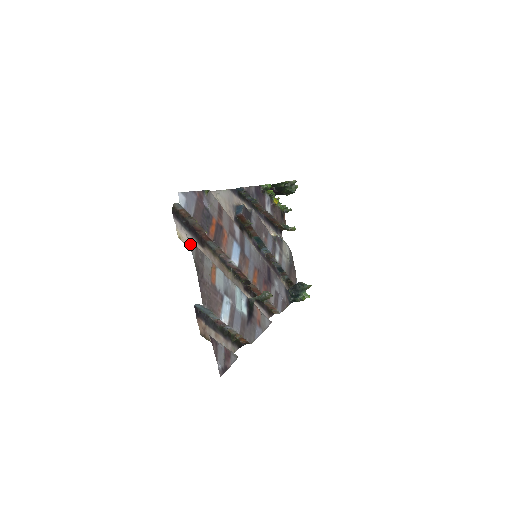
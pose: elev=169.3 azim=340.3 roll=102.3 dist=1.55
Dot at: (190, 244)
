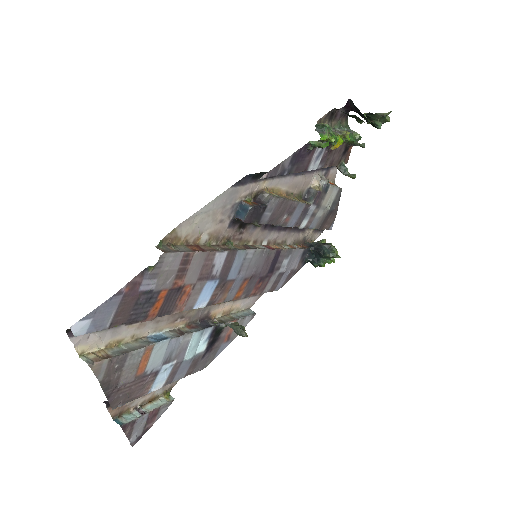
Dot at: (95, 368)
